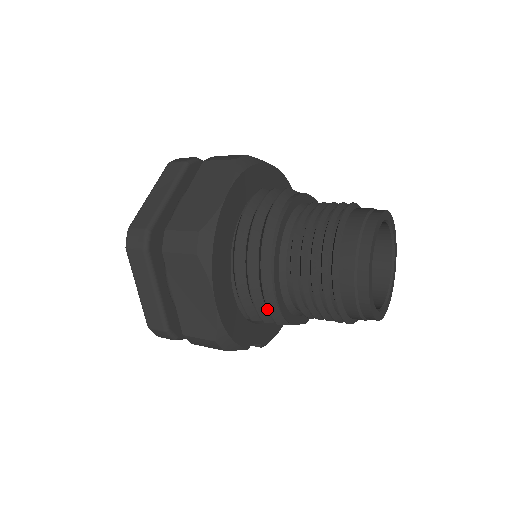
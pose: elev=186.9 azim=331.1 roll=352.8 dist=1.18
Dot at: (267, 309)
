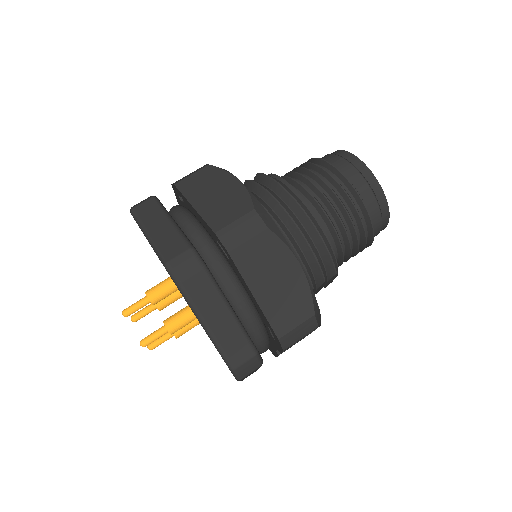
Dot at: (329, 258)
